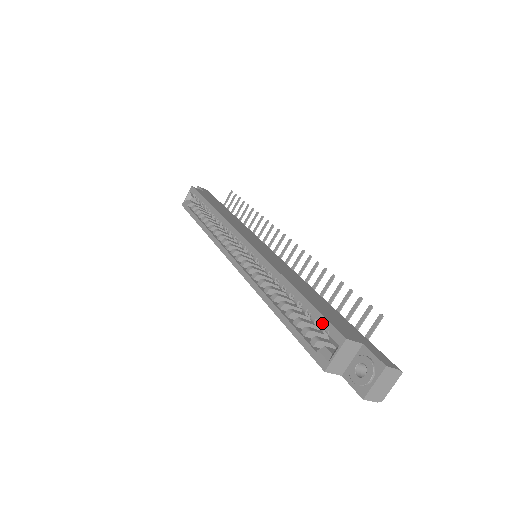
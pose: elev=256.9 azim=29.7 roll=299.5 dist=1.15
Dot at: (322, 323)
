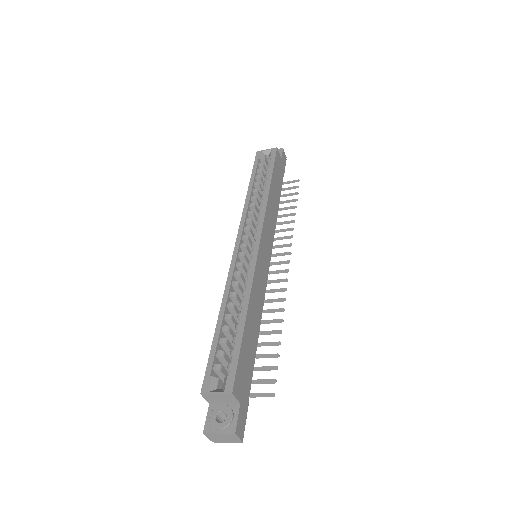
Dot at: (232, 364)
